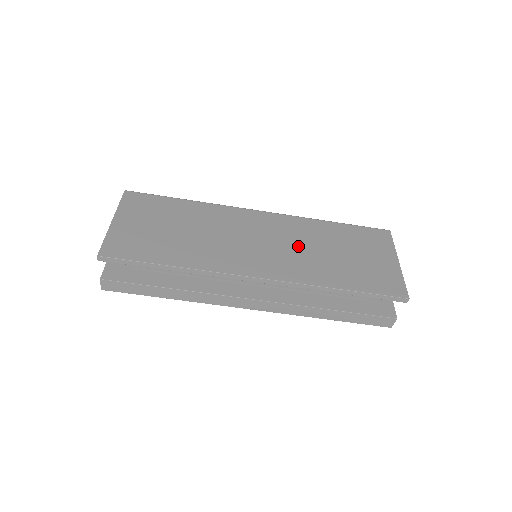
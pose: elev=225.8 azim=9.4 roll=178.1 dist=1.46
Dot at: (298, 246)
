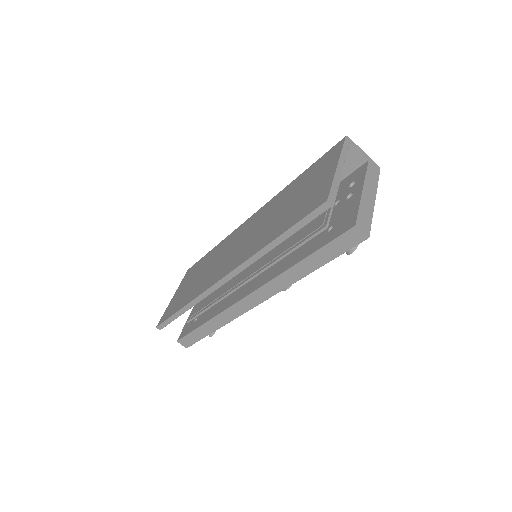
Dot at: (260, 226)
